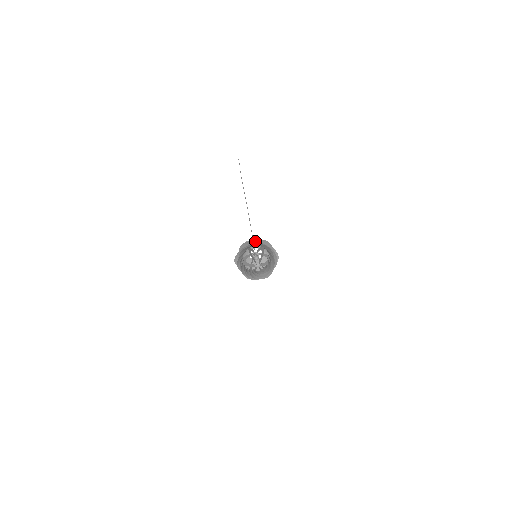
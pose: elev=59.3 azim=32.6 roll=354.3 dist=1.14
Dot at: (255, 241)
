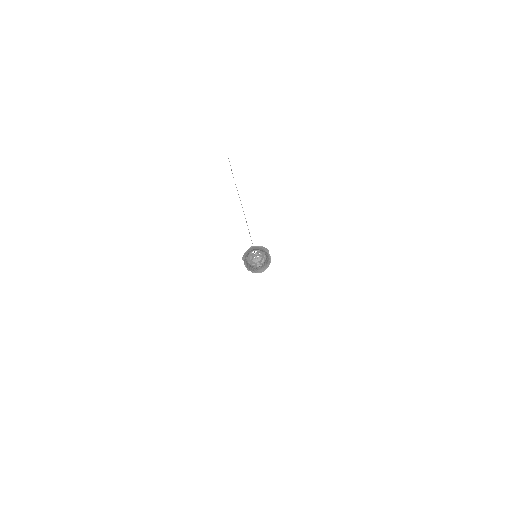
Dot at: (260, 247)
